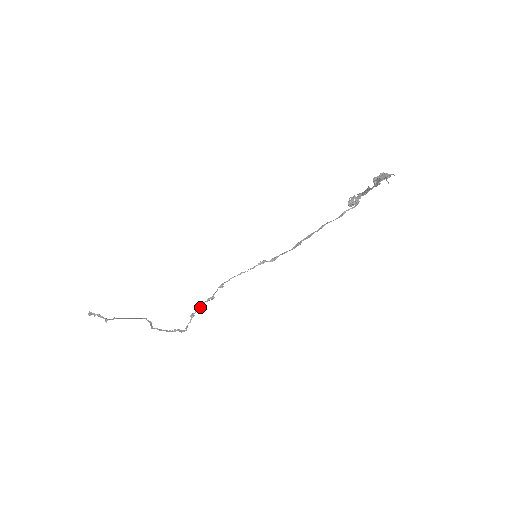
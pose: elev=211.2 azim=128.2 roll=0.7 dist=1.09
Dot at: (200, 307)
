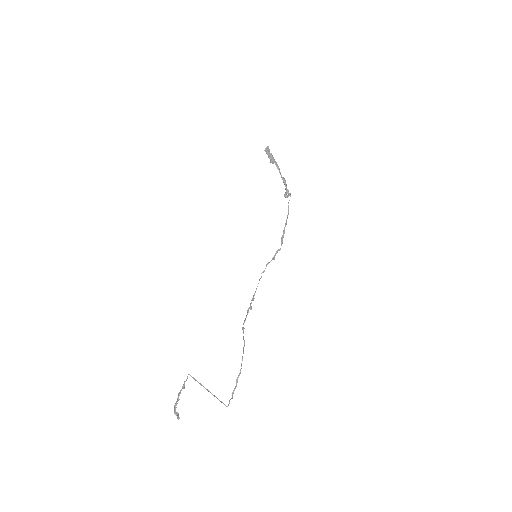
Dot at: (245, 319)
